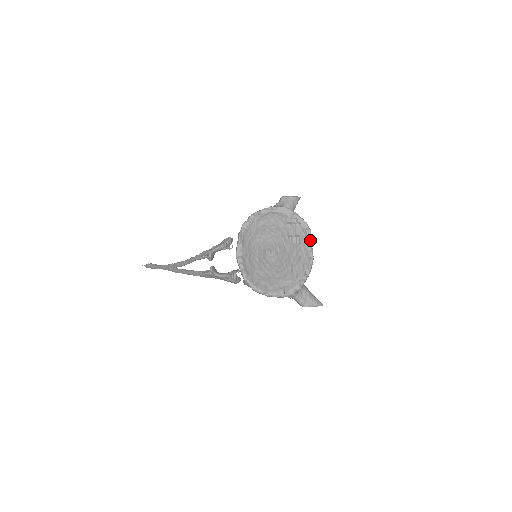
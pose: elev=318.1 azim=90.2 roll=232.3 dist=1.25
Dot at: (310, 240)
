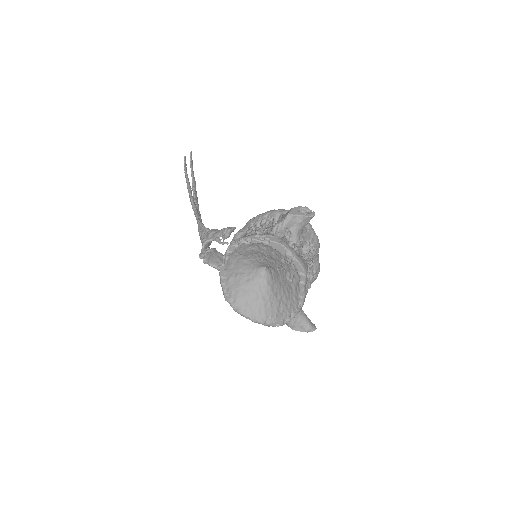
Dot at: (302, 286)
